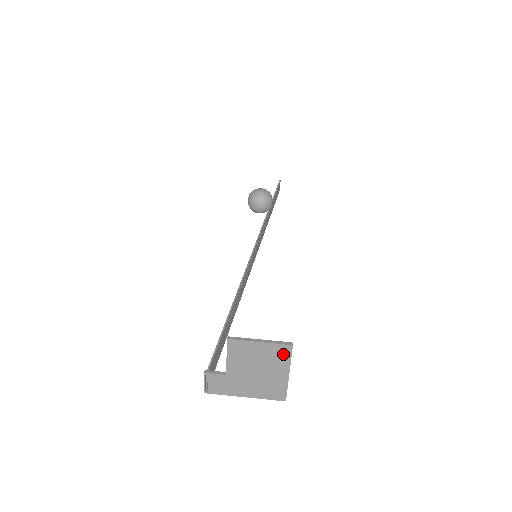
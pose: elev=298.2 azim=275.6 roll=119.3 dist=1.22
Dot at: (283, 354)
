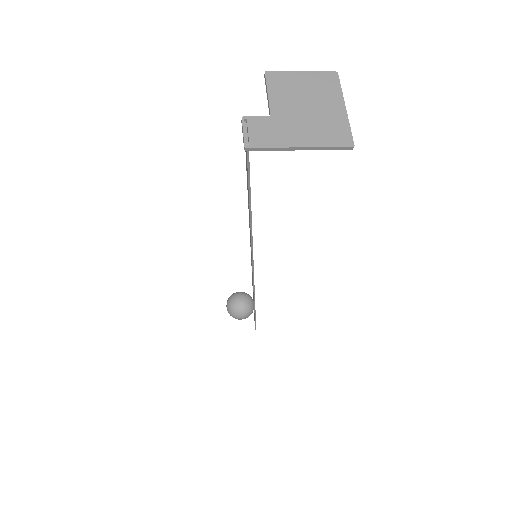
Dot at: (330, 83)
